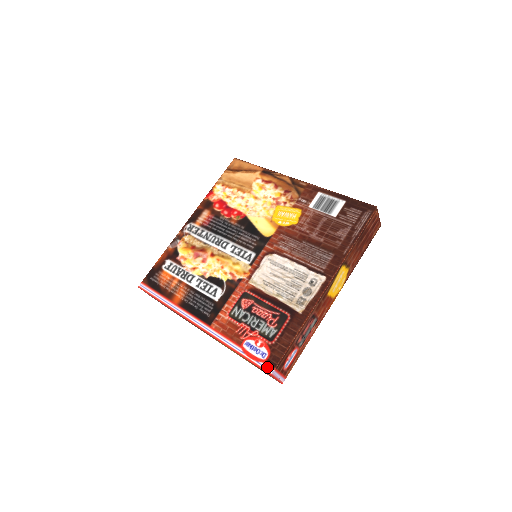
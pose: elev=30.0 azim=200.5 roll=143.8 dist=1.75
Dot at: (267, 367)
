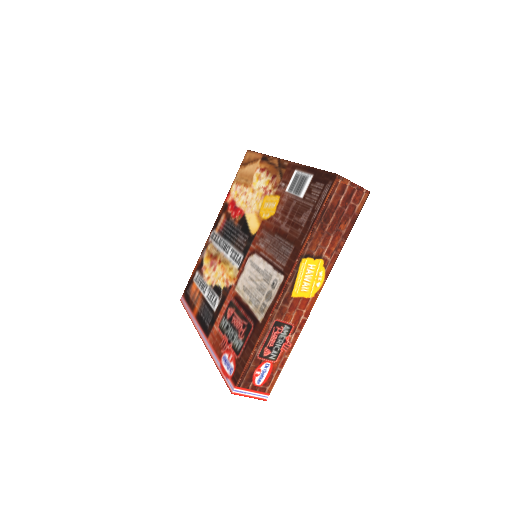
Dot at: (231, 384)
